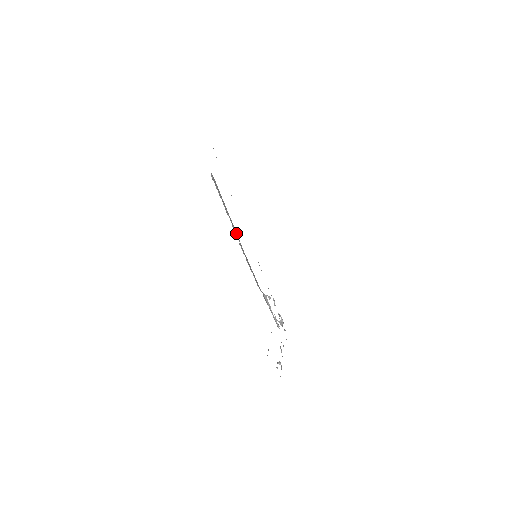
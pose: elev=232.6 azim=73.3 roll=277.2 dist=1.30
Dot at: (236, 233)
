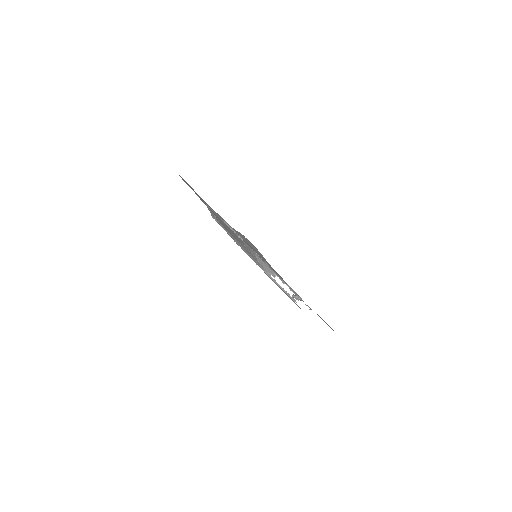
Dot at: (228, 232)
